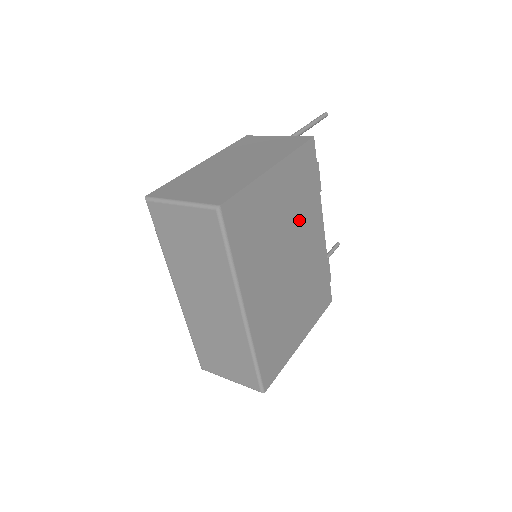
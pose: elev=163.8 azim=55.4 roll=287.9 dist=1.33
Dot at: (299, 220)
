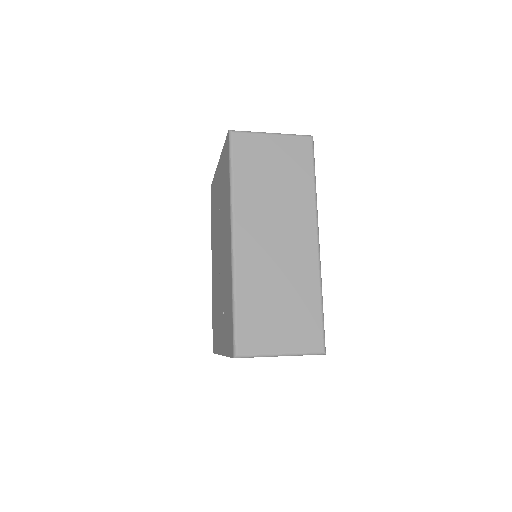
Dot at: occluded
